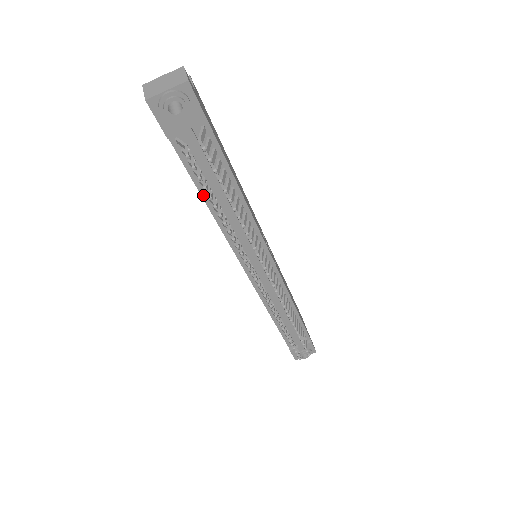
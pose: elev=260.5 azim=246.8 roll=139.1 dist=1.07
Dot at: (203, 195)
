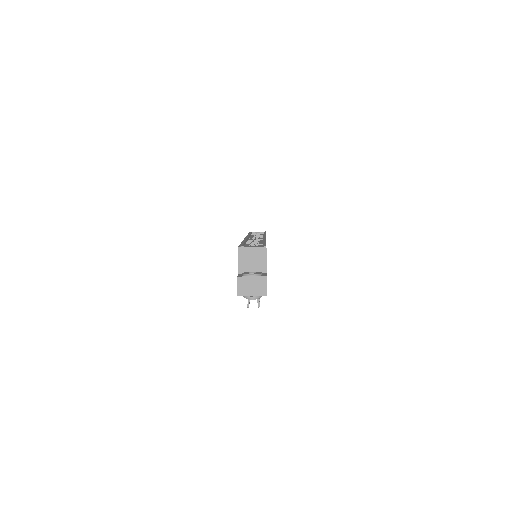
Dot at: occluded
